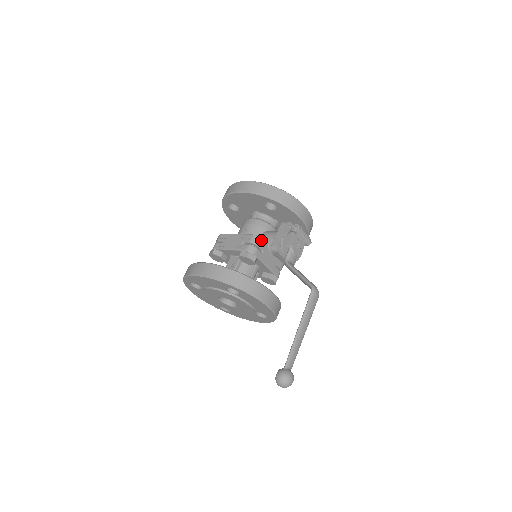
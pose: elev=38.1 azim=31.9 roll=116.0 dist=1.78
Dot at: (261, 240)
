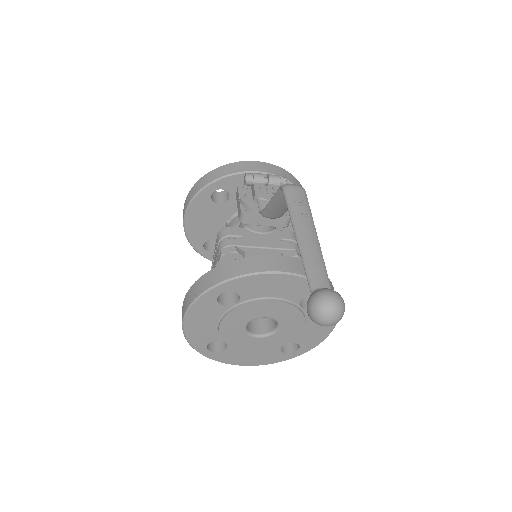
Dot at: (229, 229)
